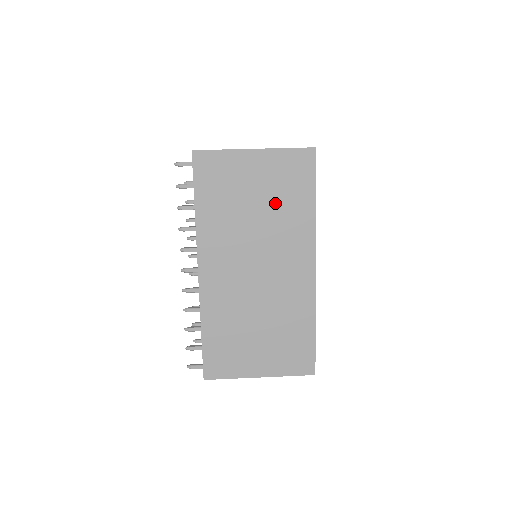
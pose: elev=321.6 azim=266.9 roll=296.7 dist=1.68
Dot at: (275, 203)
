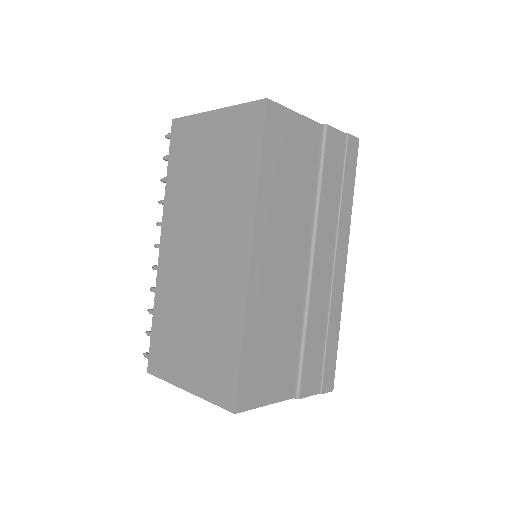
Dot at: (223, 171)
